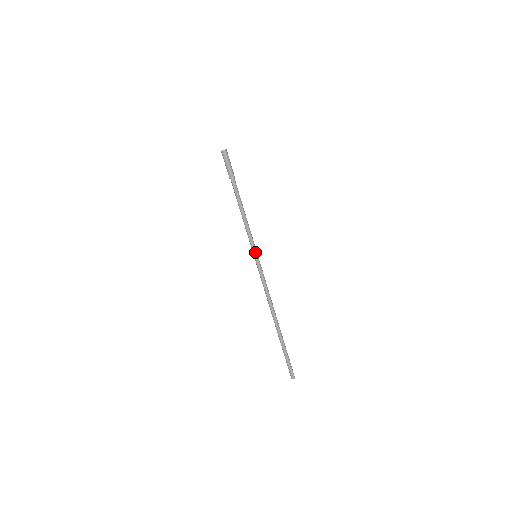
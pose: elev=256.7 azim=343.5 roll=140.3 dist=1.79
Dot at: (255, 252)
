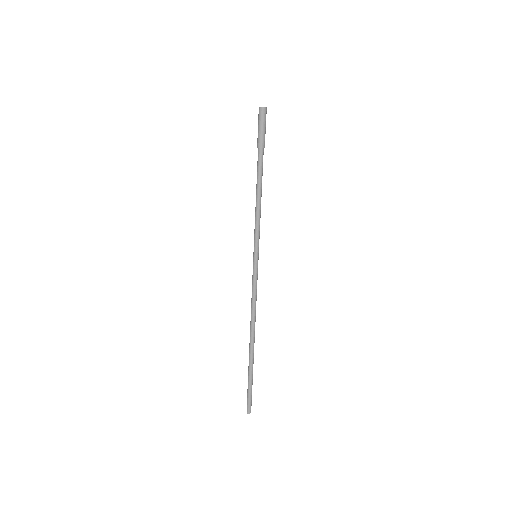
Dot at: (256, 251)
